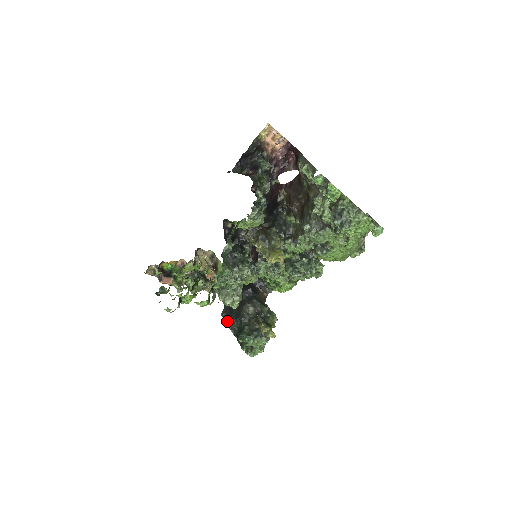
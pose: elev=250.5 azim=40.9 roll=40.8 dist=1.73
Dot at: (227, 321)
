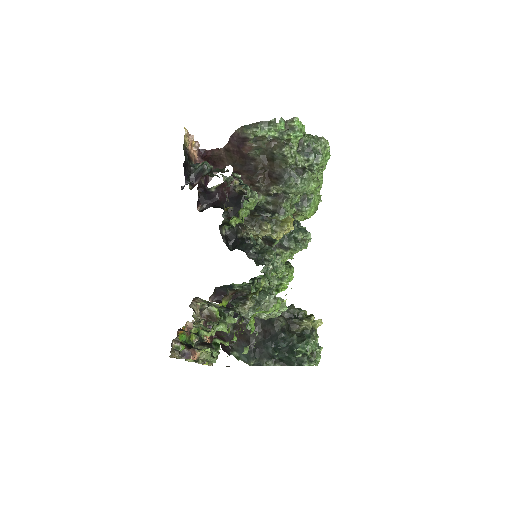
Dot at: (265, 360)
